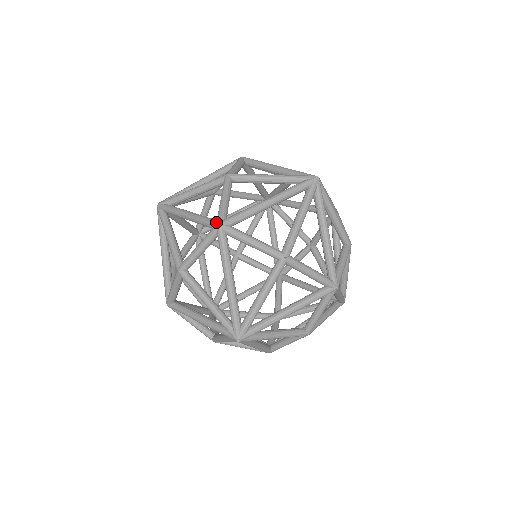
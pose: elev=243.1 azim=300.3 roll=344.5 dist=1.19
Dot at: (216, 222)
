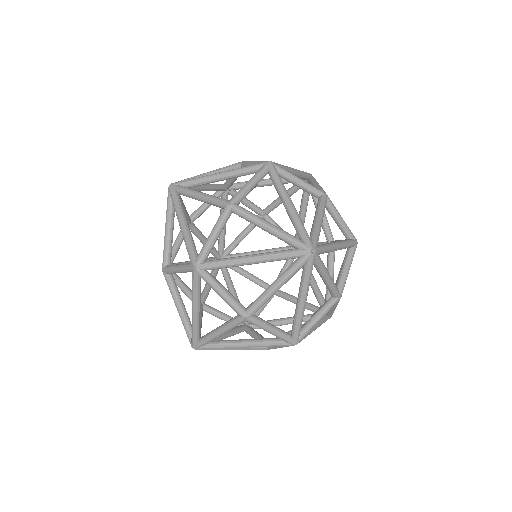
Dot at: (193, 262)
